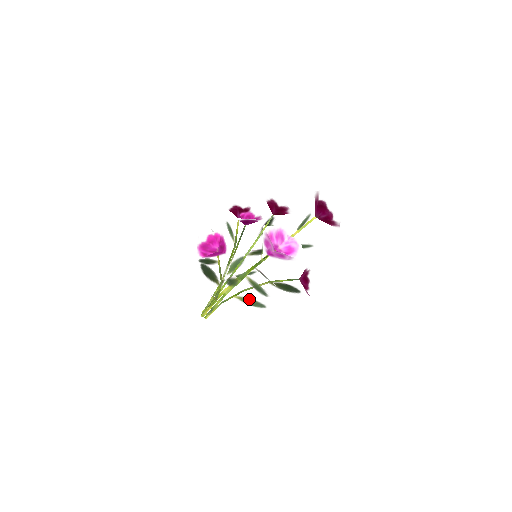
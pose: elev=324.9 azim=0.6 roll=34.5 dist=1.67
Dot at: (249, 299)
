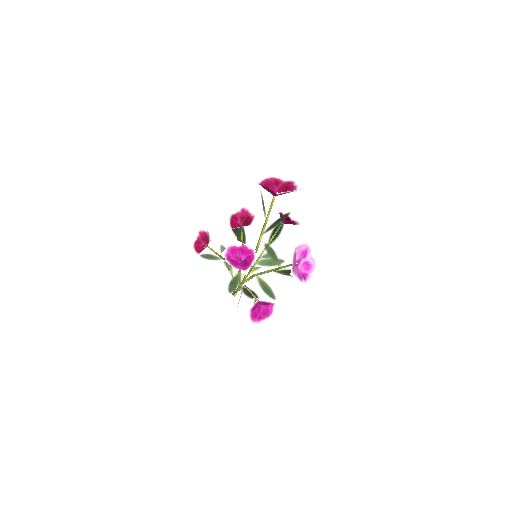
Dot at: occluded
